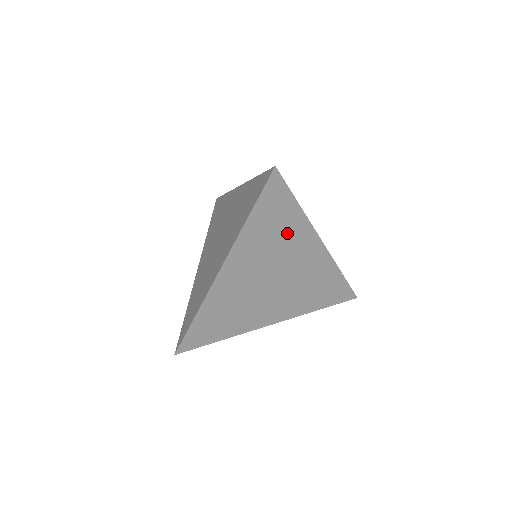
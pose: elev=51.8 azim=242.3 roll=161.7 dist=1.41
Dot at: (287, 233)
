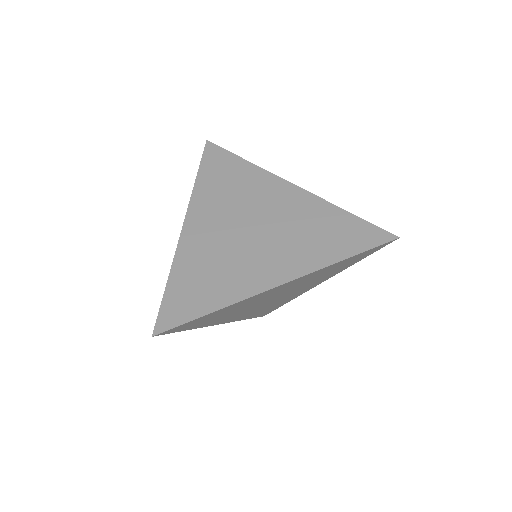
Dot at: (329, 274)
